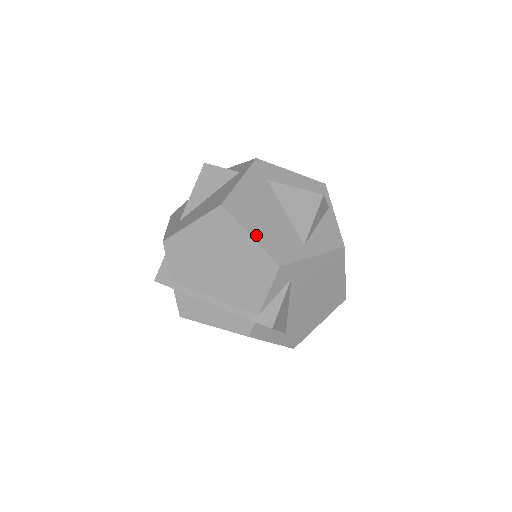
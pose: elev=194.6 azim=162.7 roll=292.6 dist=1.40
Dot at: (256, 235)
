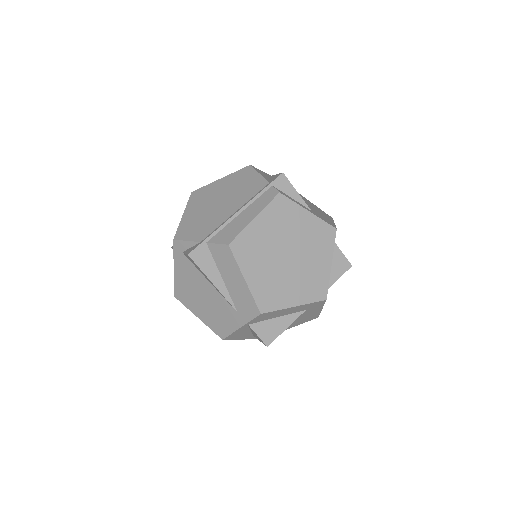
Dot at: occluded
